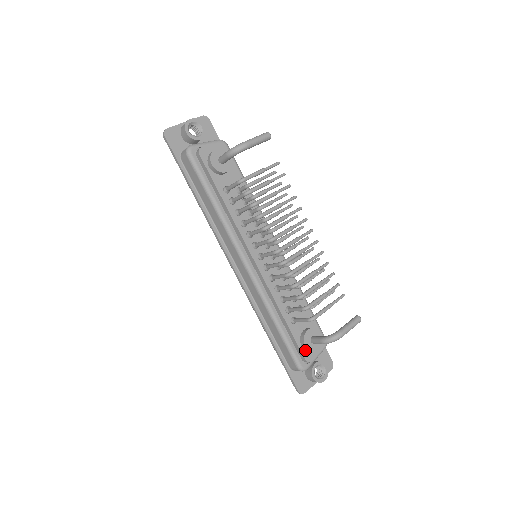
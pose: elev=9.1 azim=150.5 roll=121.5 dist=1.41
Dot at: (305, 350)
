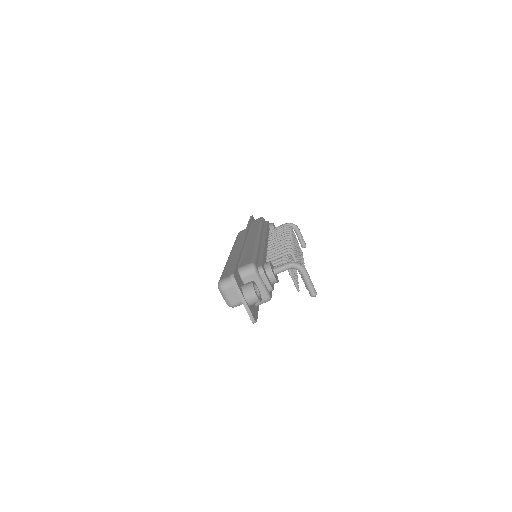
Dot at: (264, 267)
